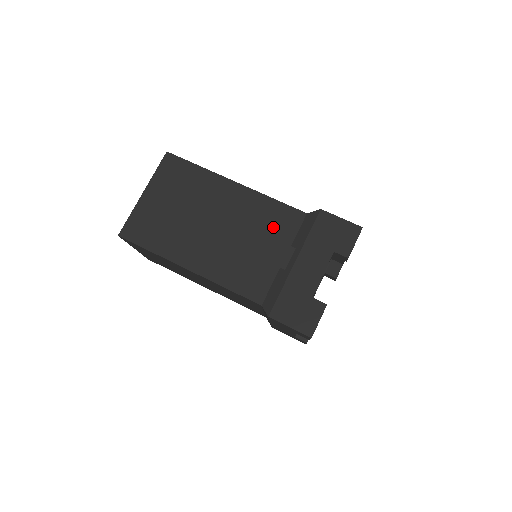
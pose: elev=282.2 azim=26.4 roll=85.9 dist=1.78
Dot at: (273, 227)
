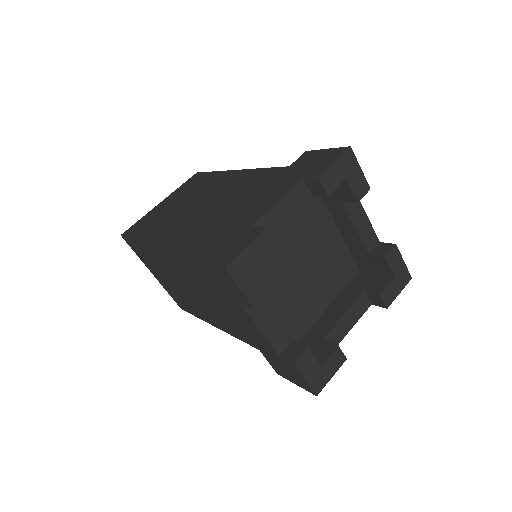
Dot at: (252, 188)
